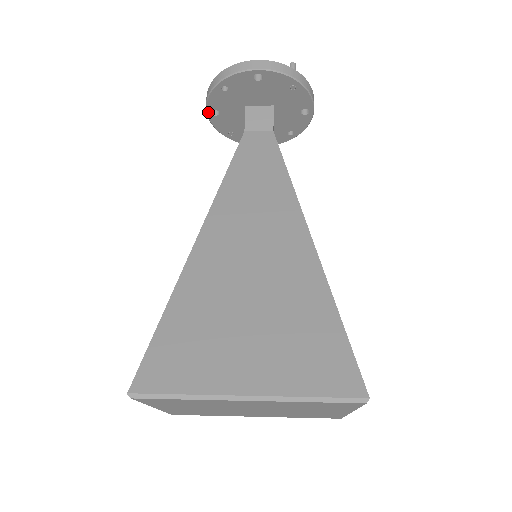
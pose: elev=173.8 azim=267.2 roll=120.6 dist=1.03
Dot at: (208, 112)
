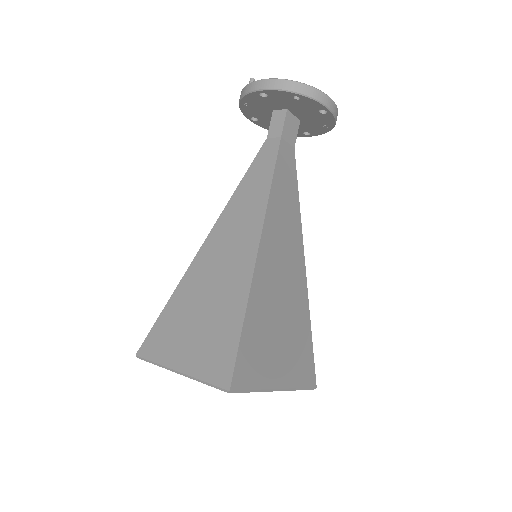
Dot at: (260, 91)
